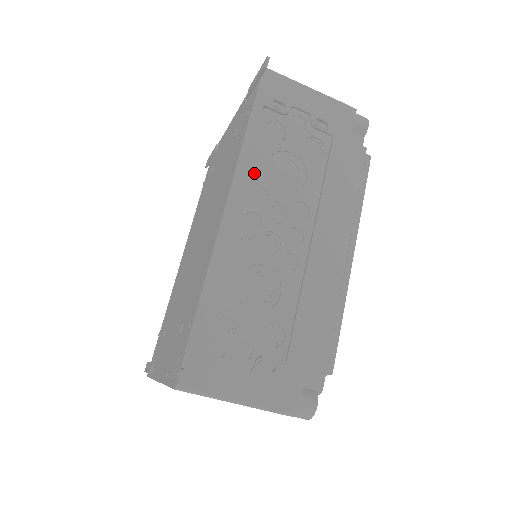
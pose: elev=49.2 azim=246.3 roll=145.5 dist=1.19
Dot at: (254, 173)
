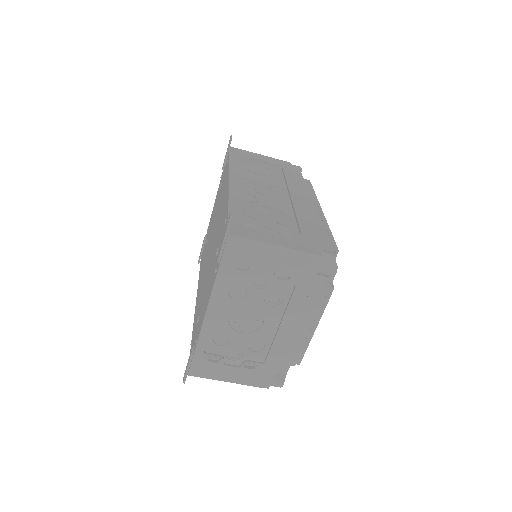
Dot at: (241, 174)
